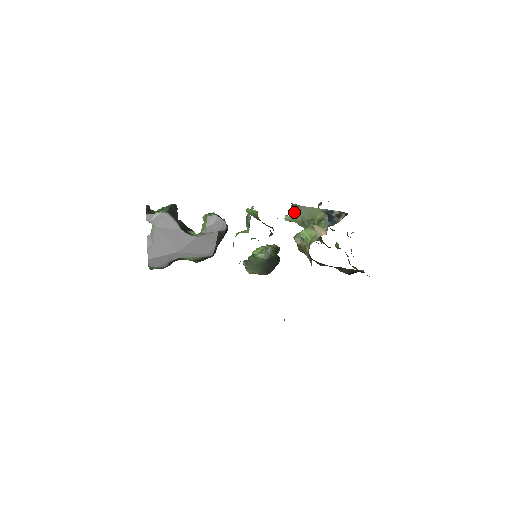
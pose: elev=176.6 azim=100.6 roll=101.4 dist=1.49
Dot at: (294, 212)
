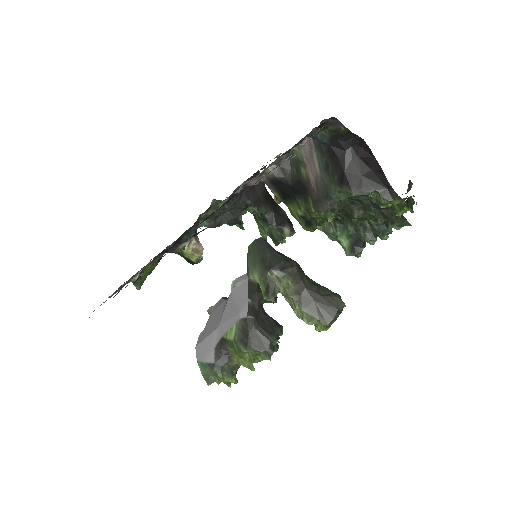
Dot at: occluded
